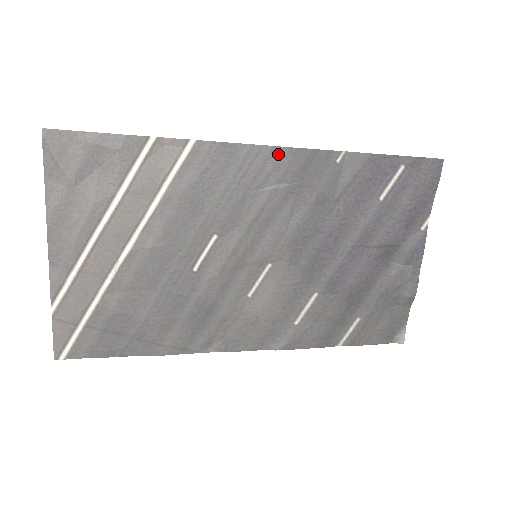
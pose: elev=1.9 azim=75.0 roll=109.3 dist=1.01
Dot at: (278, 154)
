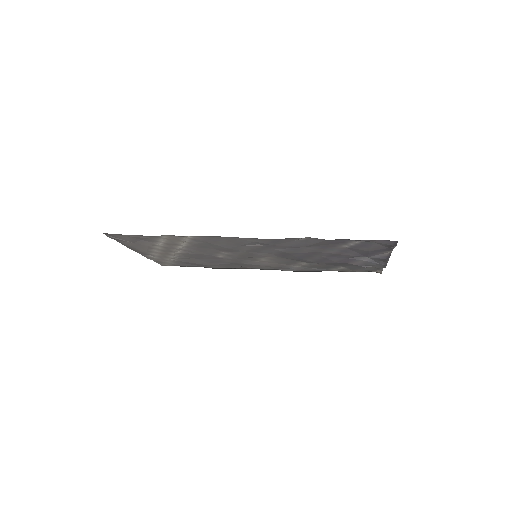
Dot at: (251, 240)
